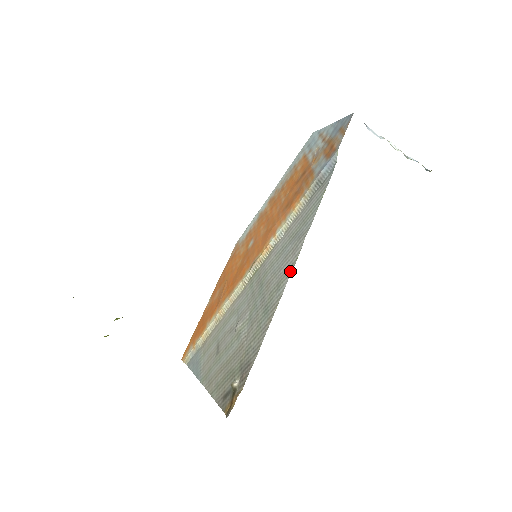
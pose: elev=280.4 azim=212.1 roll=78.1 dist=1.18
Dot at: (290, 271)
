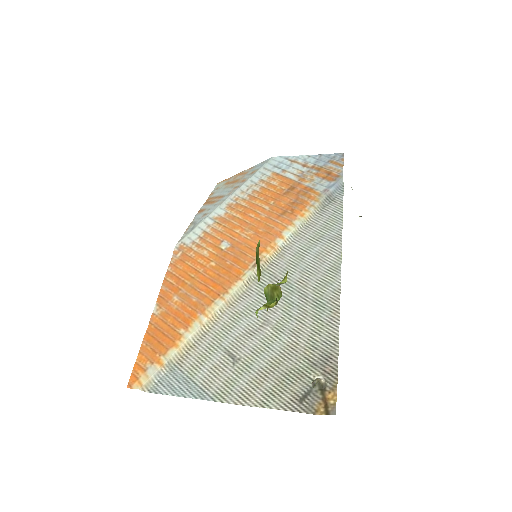
Dot at: (338, 268)
